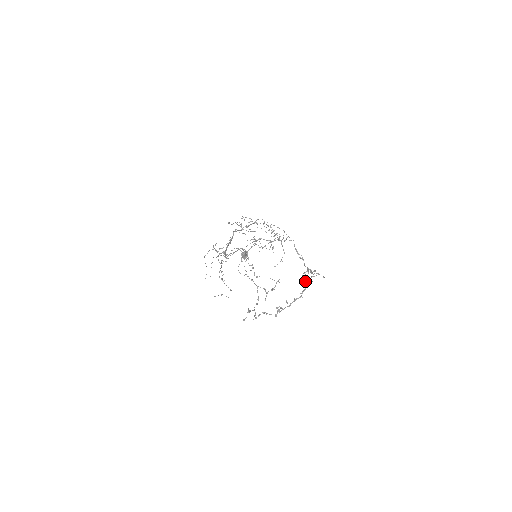
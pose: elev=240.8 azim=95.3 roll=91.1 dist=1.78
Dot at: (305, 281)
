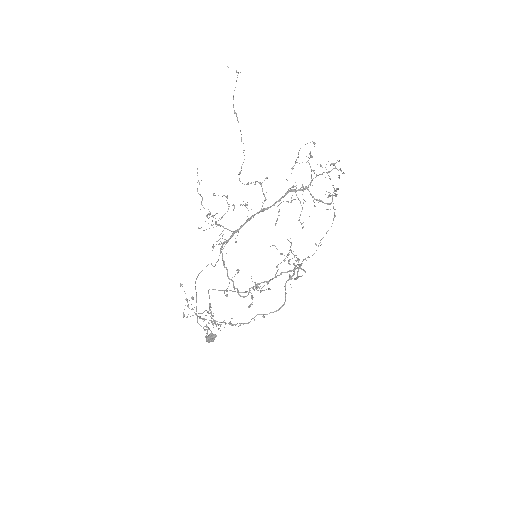
Dot at: (284, 261)
